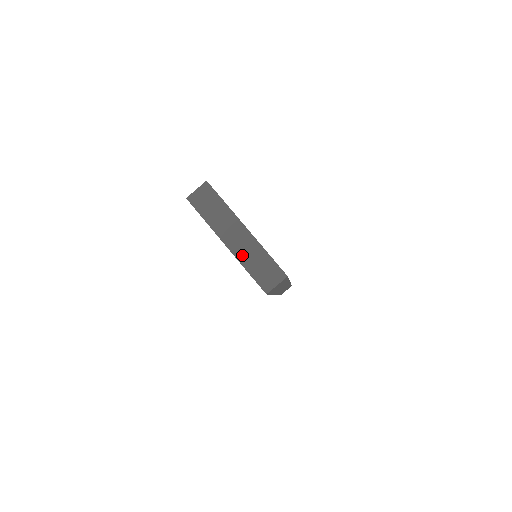
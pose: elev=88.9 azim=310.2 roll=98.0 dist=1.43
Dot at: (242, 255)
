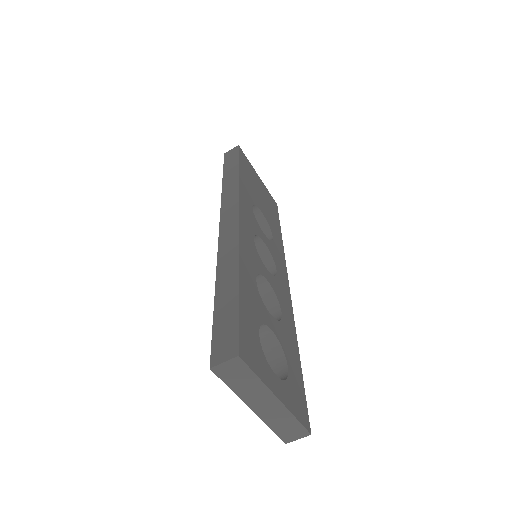
Dot at: (268, 418)
